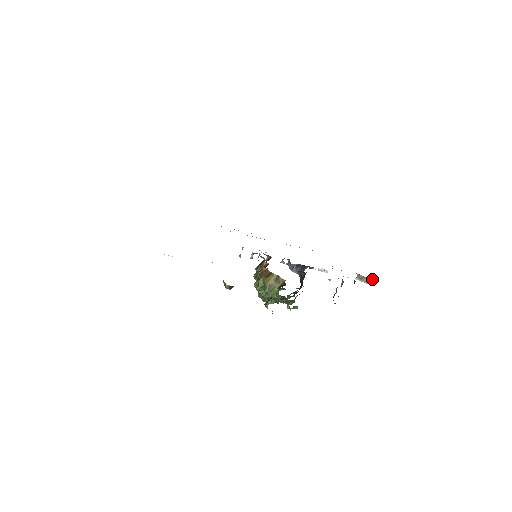
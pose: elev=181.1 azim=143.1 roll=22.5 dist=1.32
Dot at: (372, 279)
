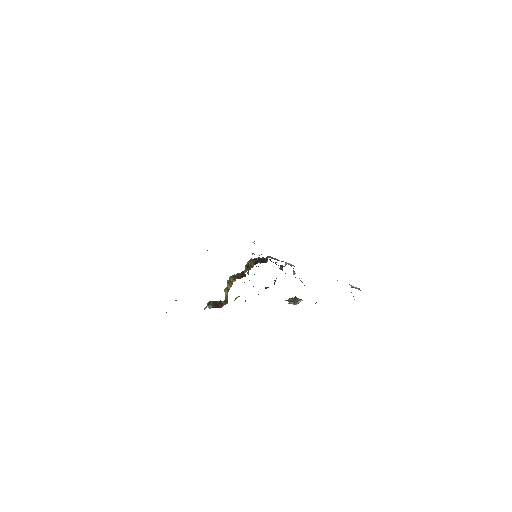
Dot at: occluded
